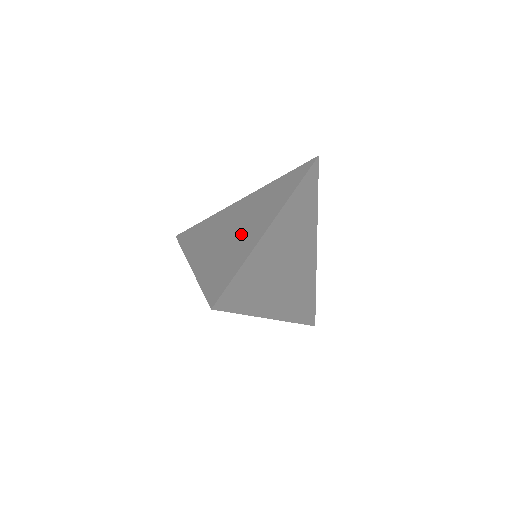
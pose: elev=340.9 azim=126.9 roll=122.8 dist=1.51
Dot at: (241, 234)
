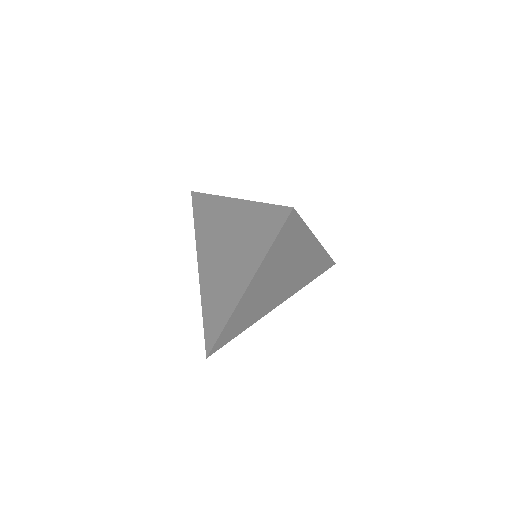
Dot at: (227, 275)
